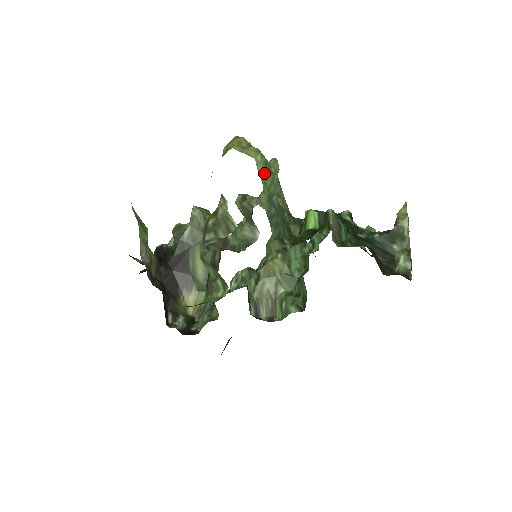
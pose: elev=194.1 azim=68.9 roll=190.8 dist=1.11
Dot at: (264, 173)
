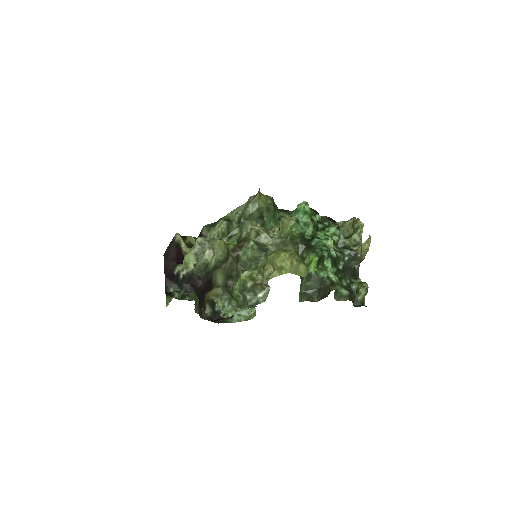
Dot at: occluded
